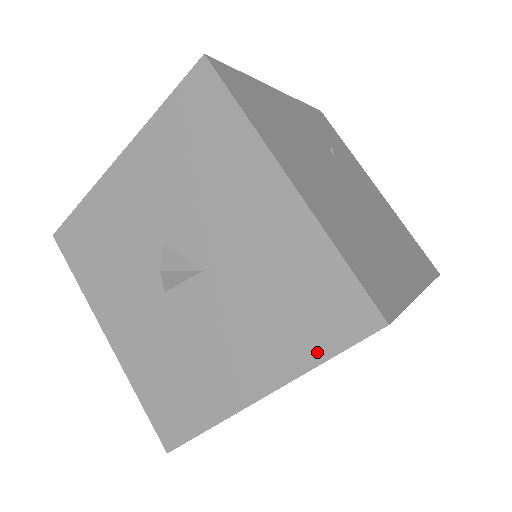
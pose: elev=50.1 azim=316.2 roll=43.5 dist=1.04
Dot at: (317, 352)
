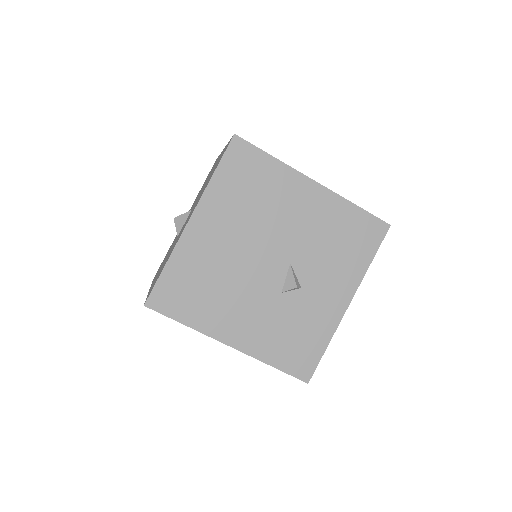
Dot at: (213, 174)
